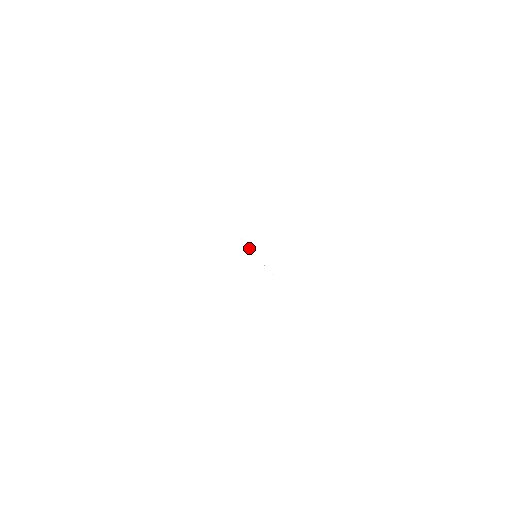
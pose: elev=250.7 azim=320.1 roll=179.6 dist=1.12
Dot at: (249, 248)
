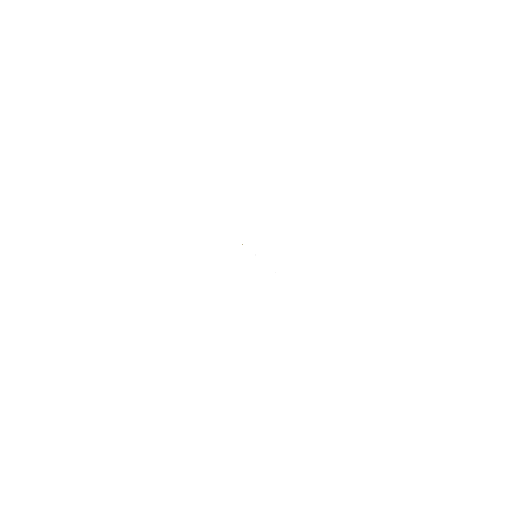
Dot at: occluded
